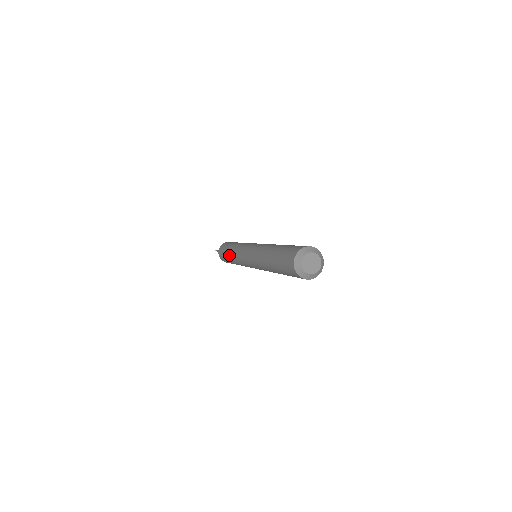
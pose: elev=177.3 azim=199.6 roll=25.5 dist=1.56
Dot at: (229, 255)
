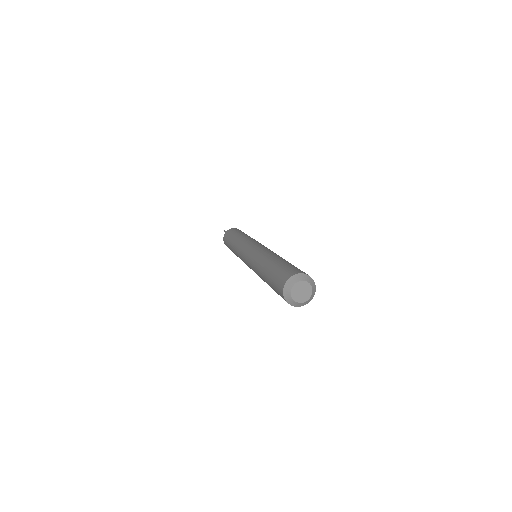
Dot at: (233, 252)
